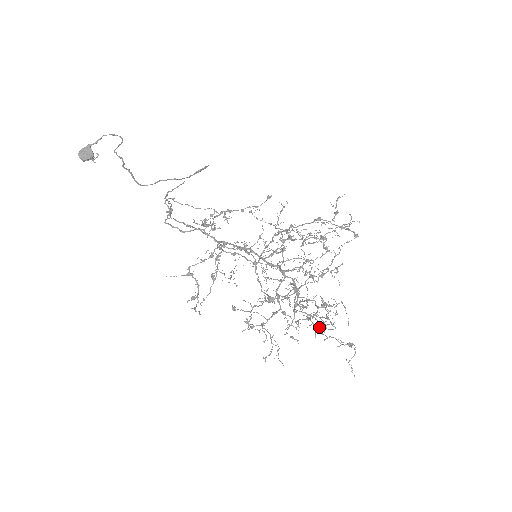
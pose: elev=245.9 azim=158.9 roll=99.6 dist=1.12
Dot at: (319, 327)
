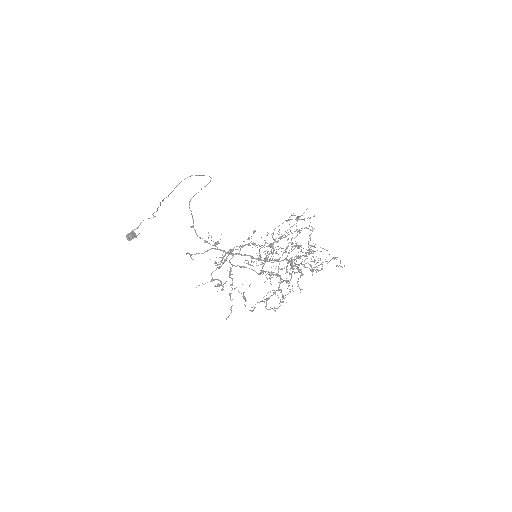
Dot at: (313, 270)
